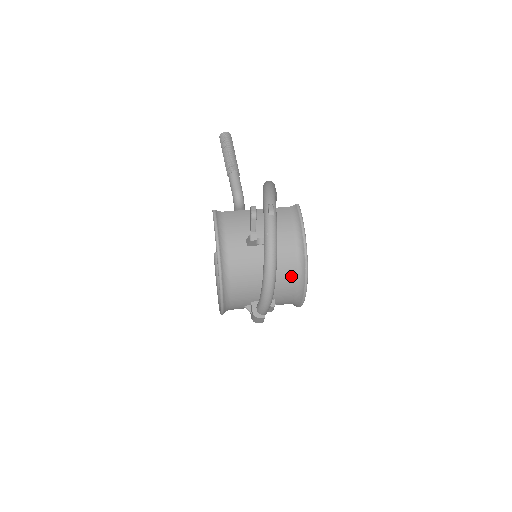
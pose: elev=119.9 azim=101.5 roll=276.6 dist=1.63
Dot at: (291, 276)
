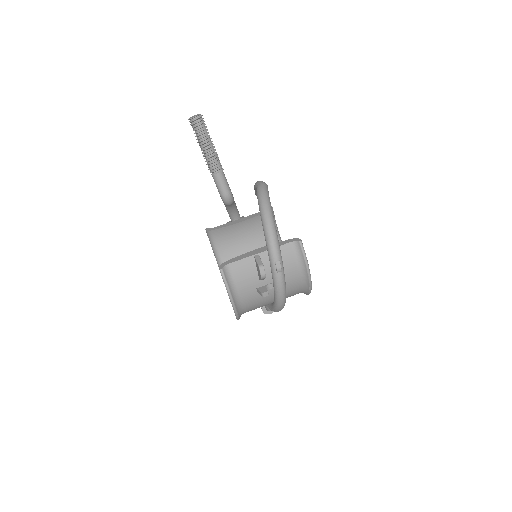
Dot at: occluded
